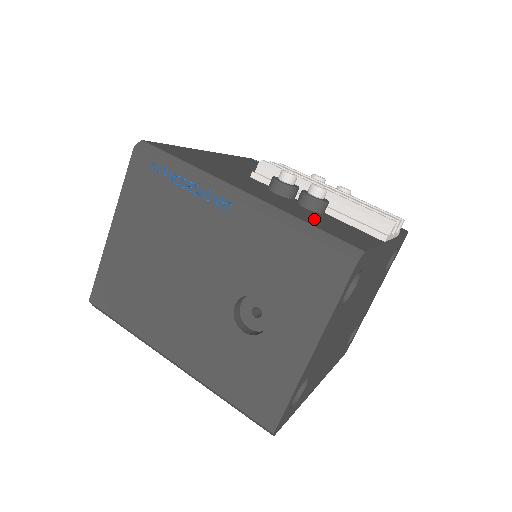
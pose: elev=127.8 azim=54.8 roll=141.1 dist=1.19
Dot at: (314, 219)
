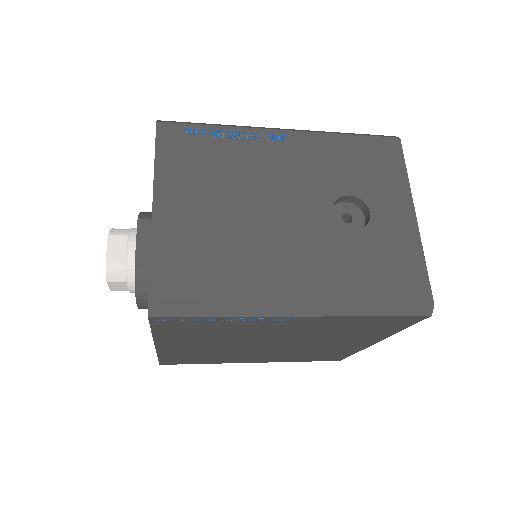
Dot at: occluded
